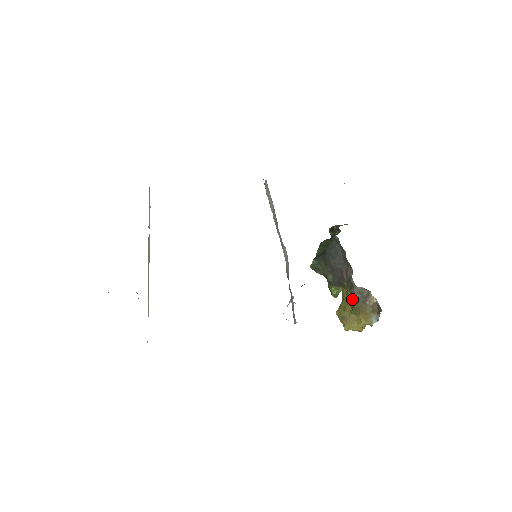
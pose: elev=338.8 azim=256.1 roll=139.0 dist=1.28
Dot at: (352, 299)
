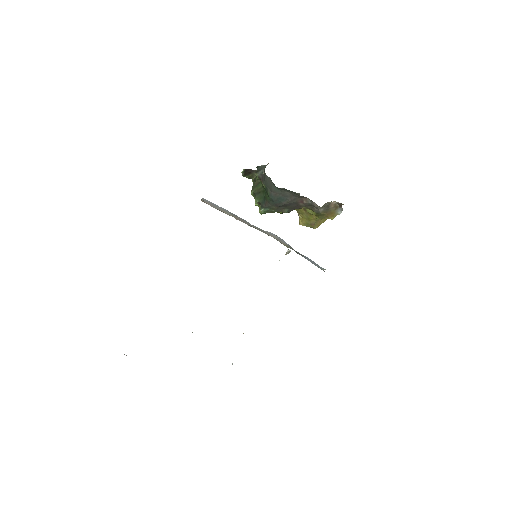
Dot at: (318, 213)
